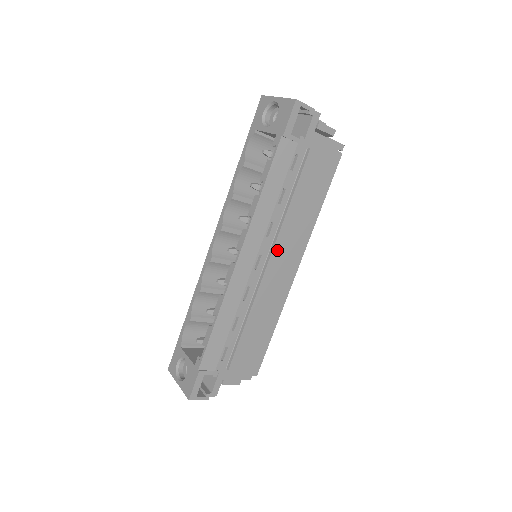
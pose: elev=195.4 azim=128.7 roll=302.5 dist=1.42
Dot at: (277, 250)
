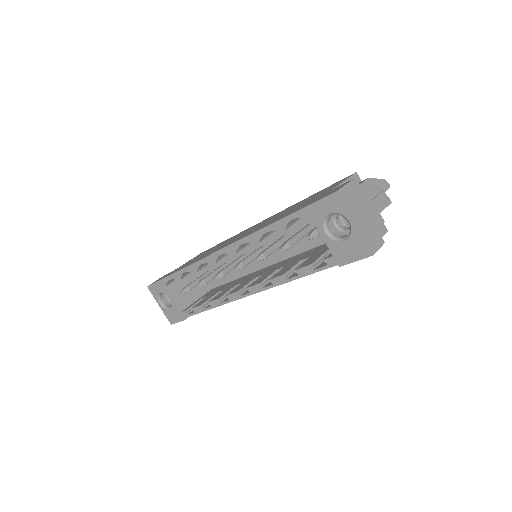
Dot at: occluded
